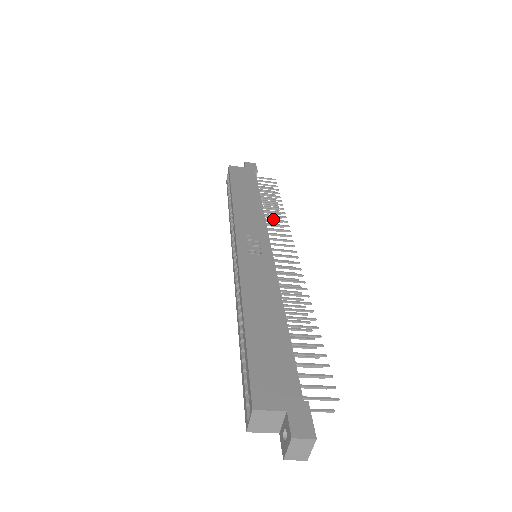
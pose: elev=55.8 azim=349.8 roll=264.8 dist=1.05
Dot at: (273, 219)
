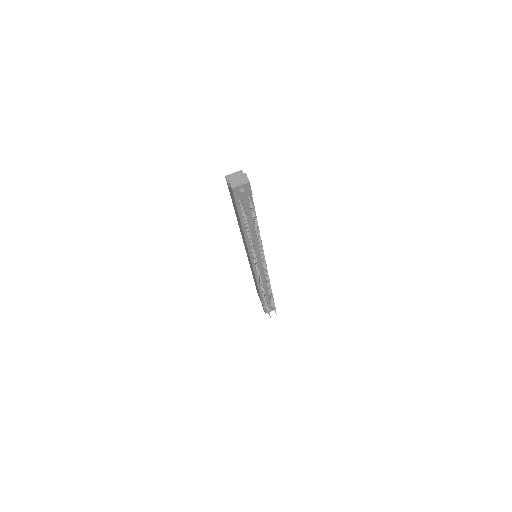
Dot at: occluded
